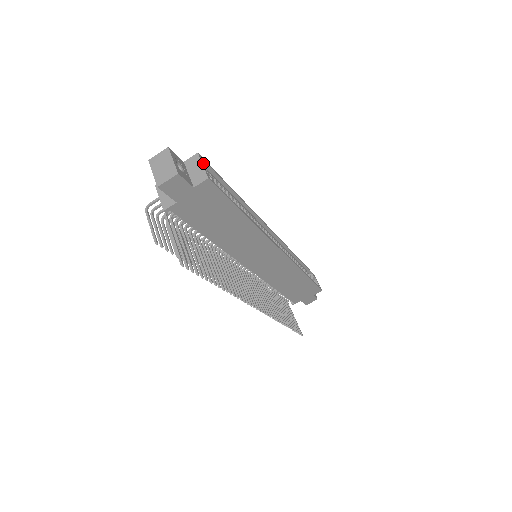
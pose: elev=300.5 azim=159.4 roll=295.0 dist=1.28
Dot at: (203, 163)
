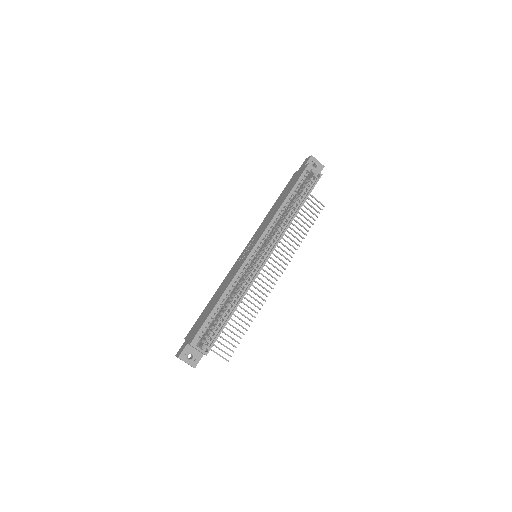
Dot at: (196, 345)
